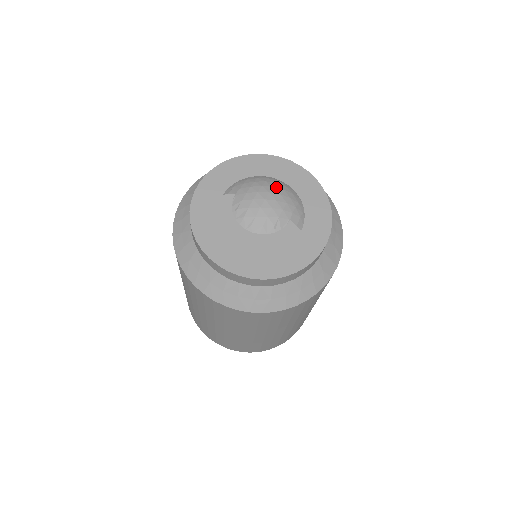
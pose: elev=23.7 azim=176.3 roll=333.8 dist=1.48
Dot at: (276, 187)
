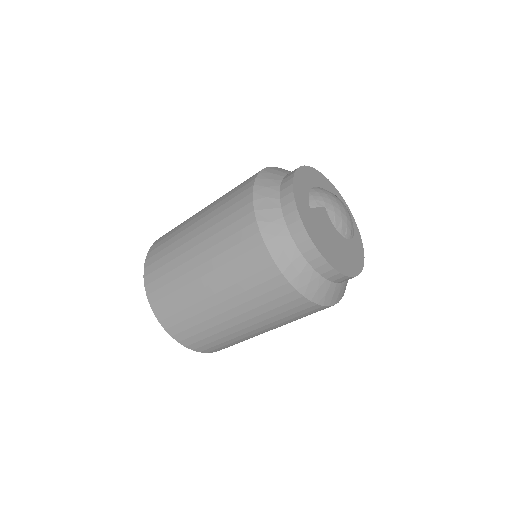
Dot at: (337, 197)
